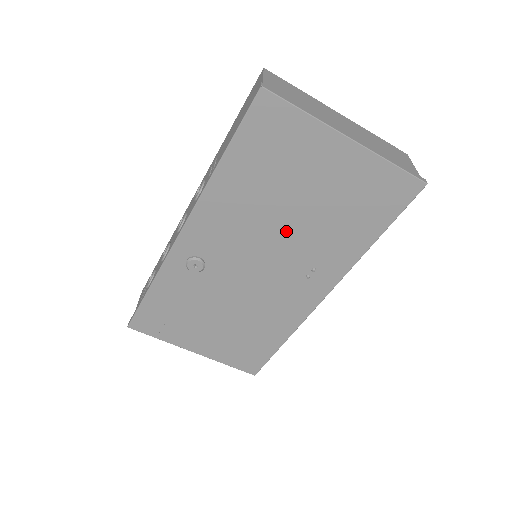
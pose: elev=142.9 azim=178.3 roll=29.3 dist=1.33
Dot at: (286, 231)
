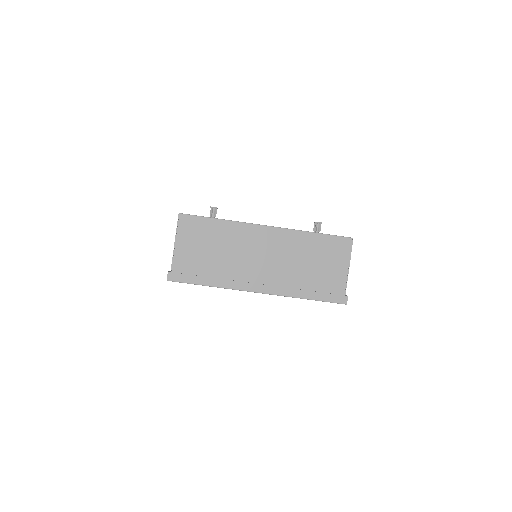
Dot at: occluded
